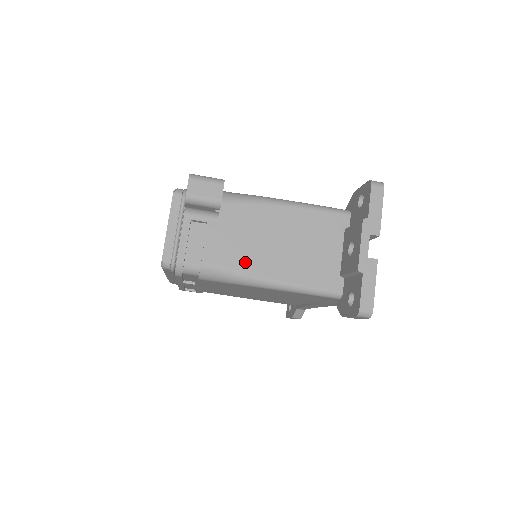
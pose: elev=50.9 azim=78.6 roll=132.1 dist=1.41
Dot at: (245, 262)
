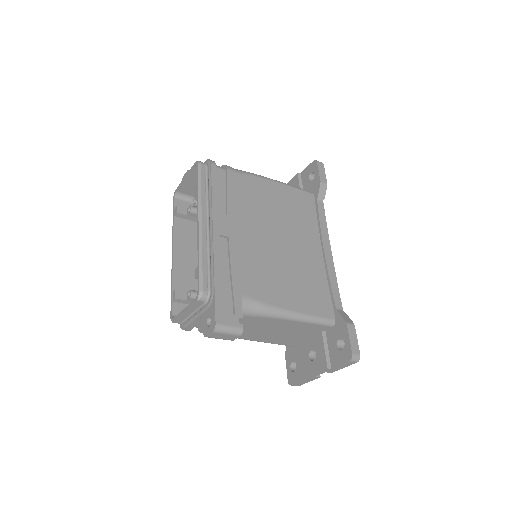
Dot at: occluded
